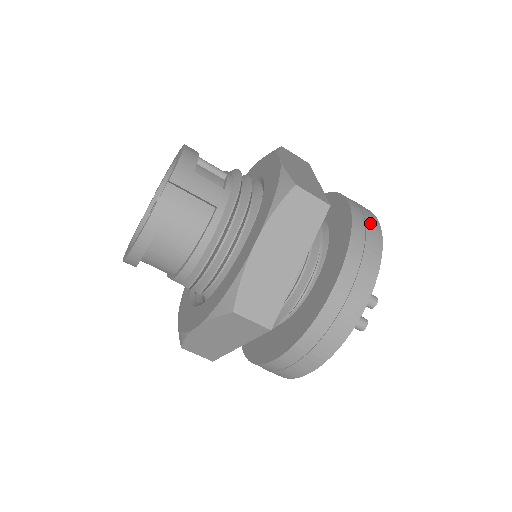
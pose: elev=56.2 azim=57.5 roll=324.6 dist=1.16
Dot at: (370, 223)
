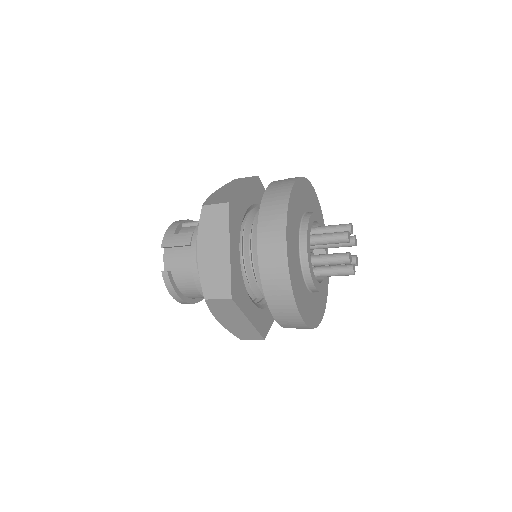
Dot at: (281, 190)
